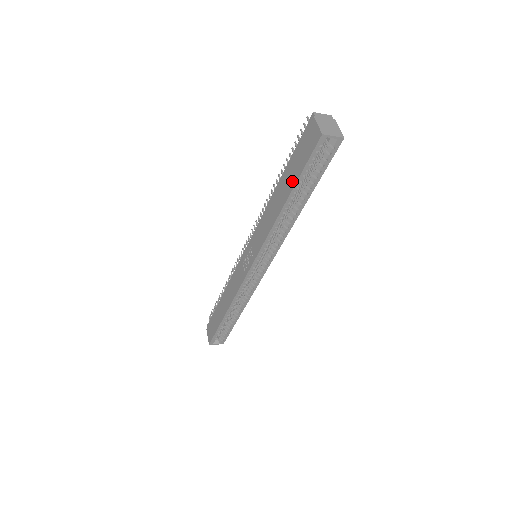
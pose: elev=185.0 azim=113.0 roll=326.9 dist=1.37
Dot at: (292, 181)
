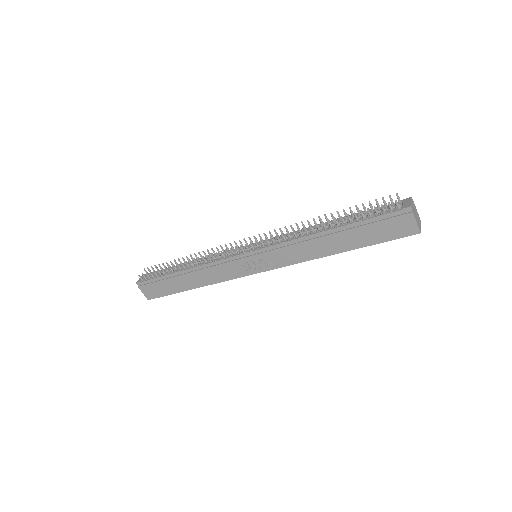
Dot at: (360, 243)
